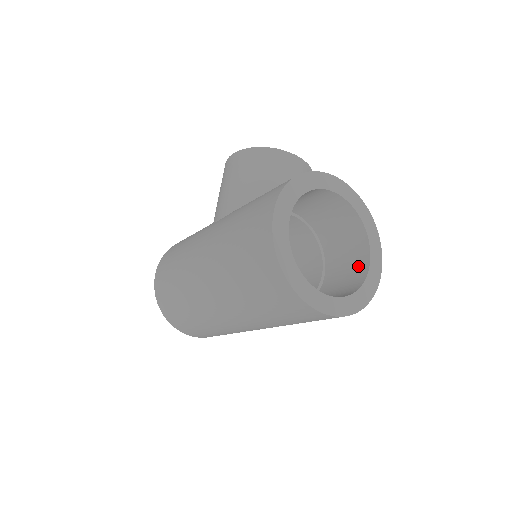
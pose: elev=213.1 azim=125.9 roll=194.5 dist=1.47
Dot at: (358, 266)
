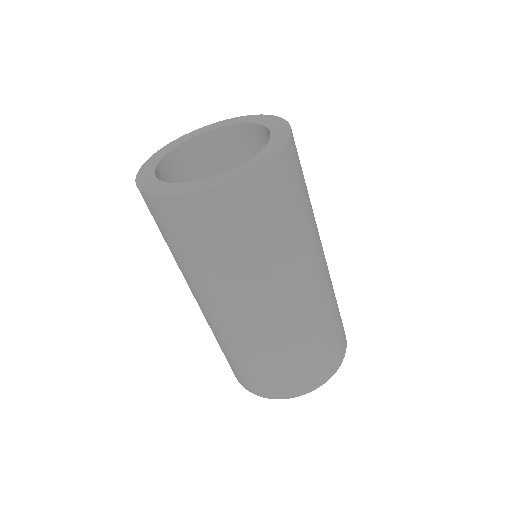
Dot at: occluded
